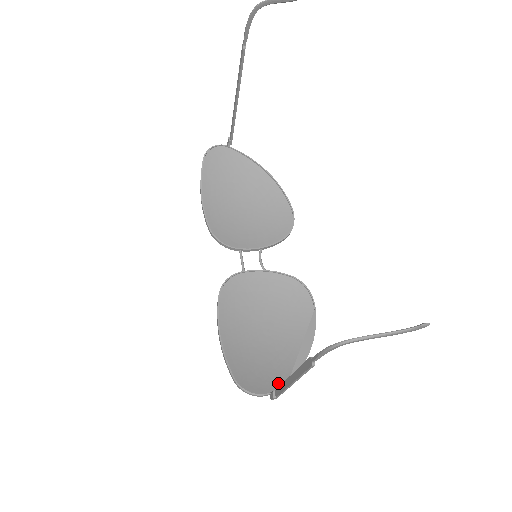
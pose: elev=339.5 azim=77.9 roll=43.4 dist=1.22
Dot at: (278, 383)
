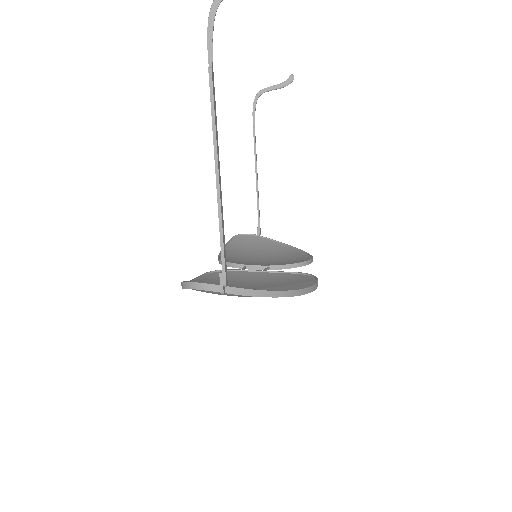
Dot at: (239, 290)
